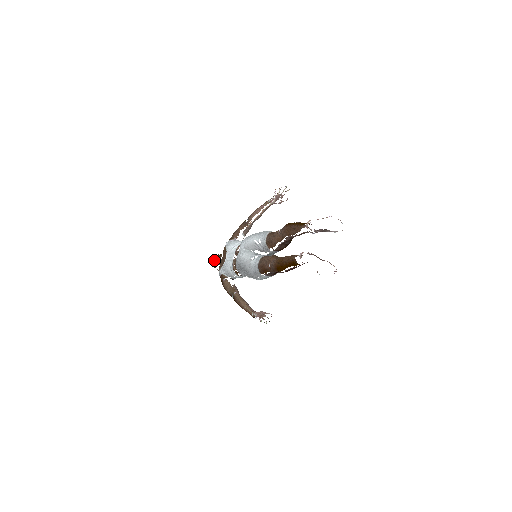
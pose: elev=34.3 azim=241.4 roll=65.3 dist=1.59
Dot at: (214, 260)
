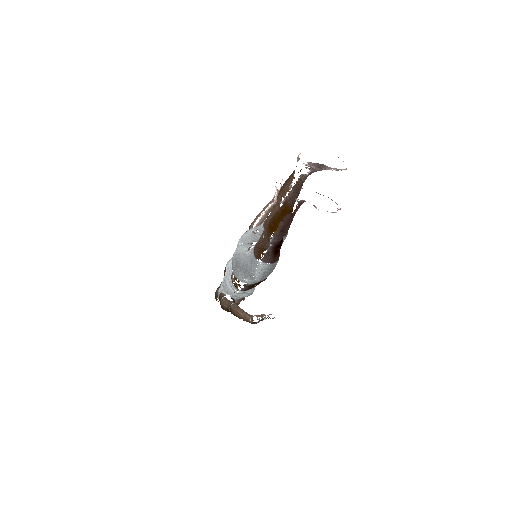
Dot at: (216, 290)
